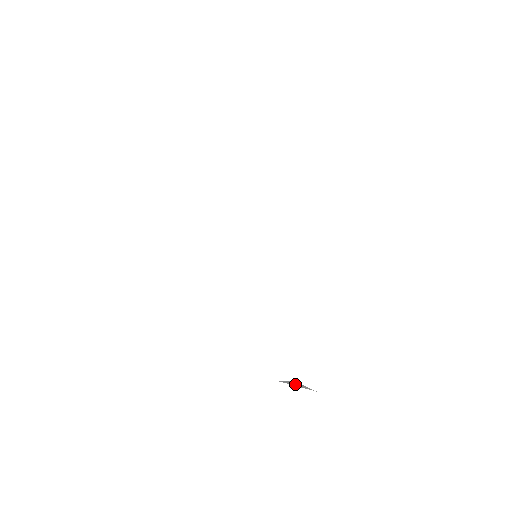
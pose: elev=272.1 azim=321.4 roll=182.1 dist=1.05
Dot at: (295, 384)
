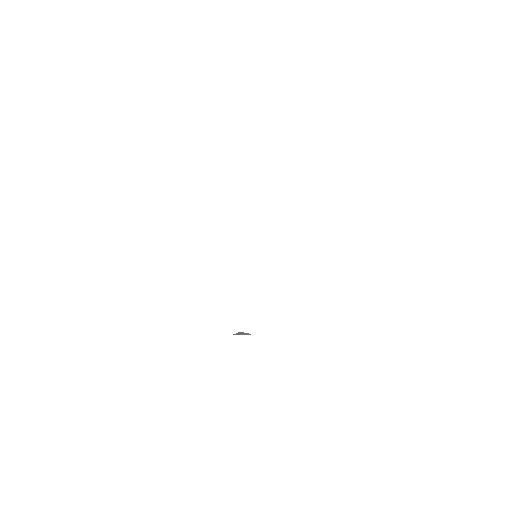
Dot at: (241, 334)
